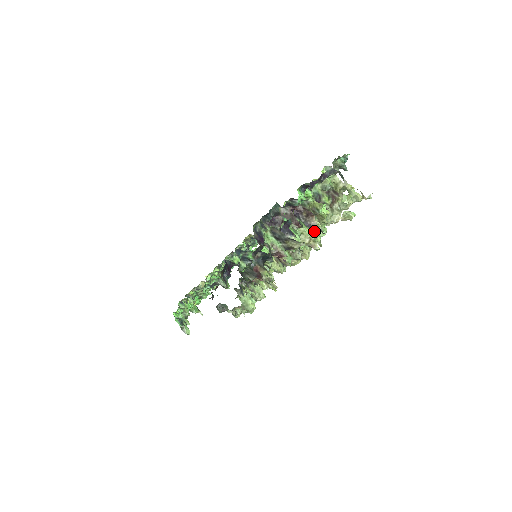
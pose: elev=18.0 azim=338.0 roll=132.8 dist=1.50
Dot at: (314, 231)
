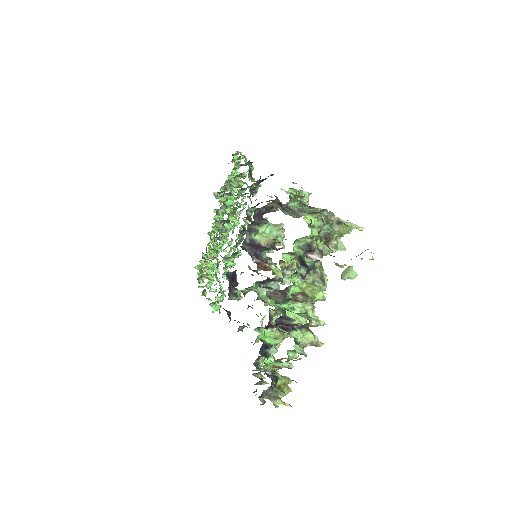
Dot at: occluded
